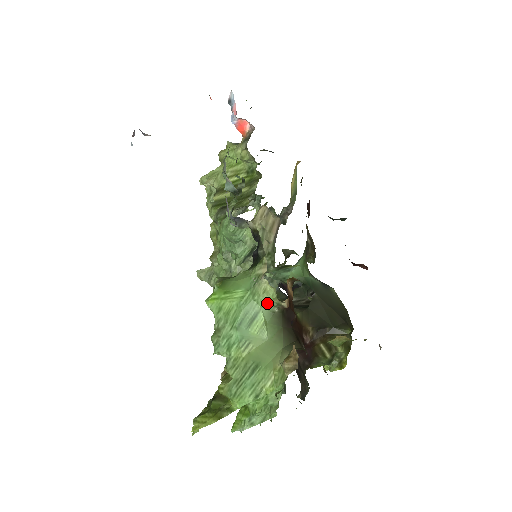
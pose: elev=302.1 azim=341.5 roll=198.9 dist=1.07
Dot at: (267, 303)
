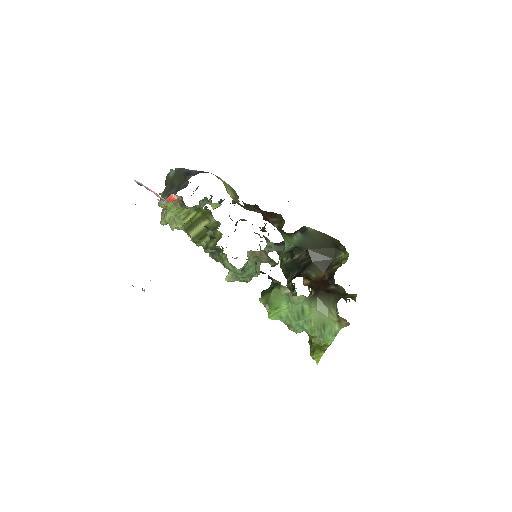
Dot at: (303, 301)
